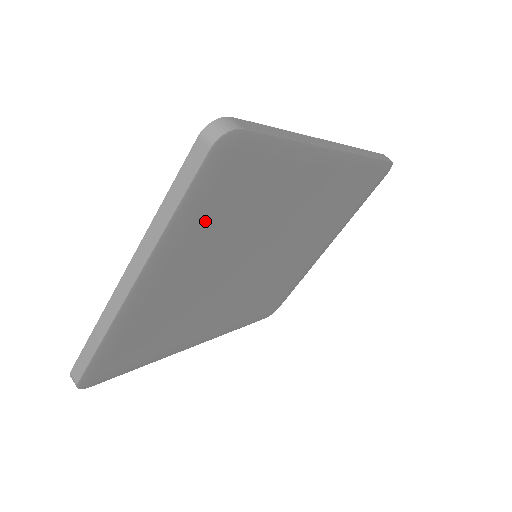
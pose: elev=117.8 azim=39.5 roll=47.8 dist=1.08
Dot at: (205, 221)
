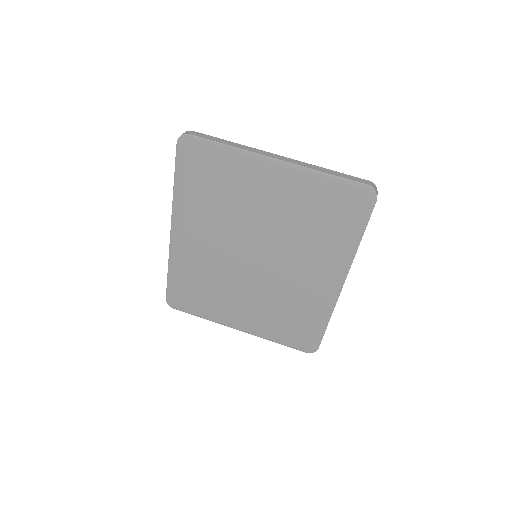
Dot at: (315, 197)
